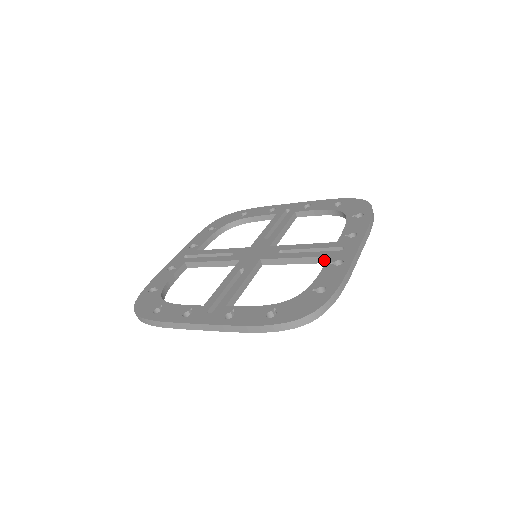
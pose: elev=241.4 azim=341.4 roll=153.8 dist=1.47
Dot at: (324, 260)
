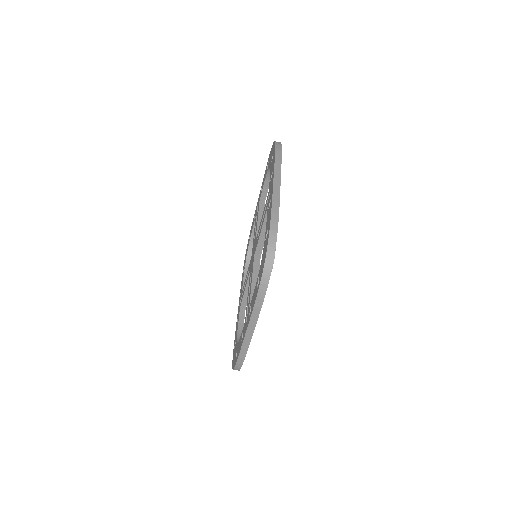
Dot at: occluded
